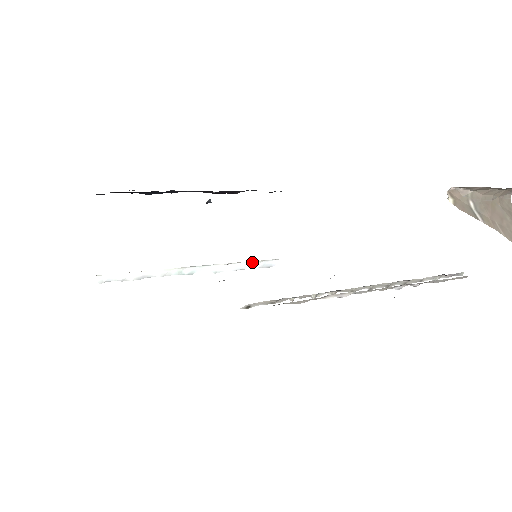
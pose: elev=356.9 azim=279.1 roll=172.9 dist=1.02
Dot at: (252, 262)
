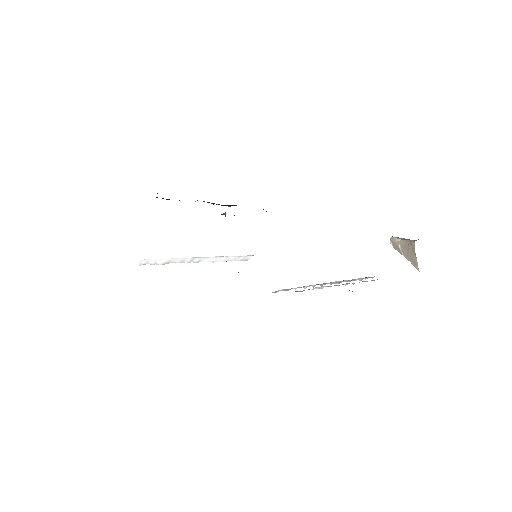
Dot at: (237, 256)
